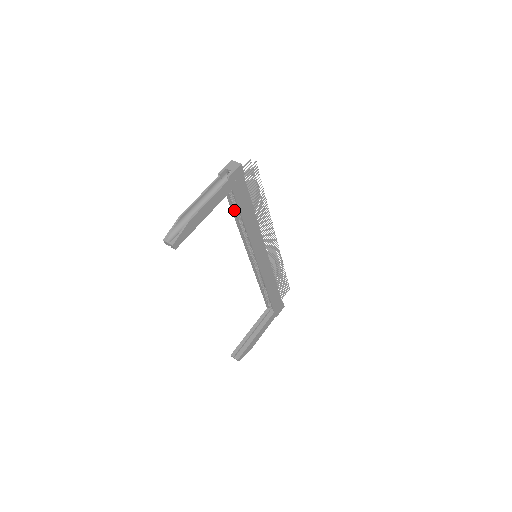
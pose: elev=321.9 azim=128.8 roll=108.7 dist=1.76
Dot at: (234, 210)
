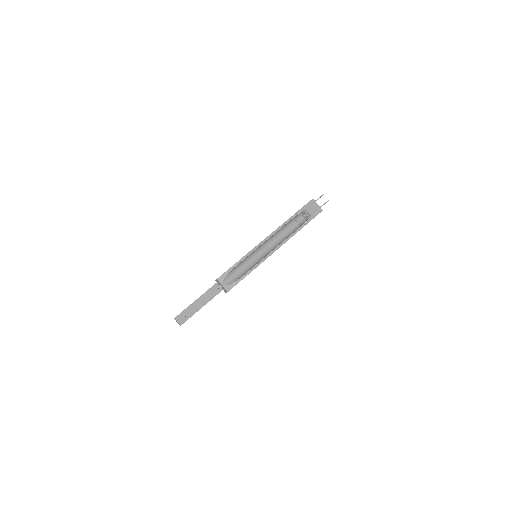
Dot at: occluded
